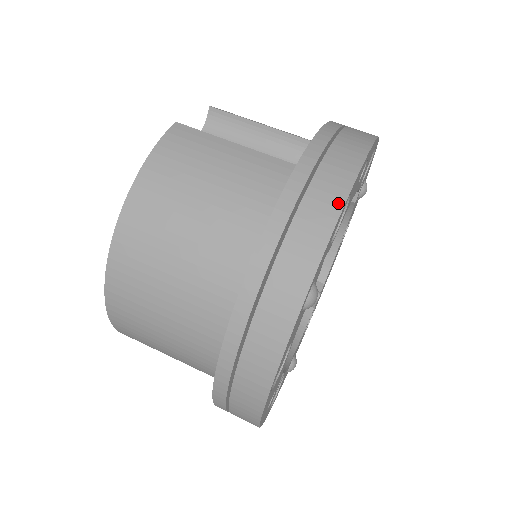
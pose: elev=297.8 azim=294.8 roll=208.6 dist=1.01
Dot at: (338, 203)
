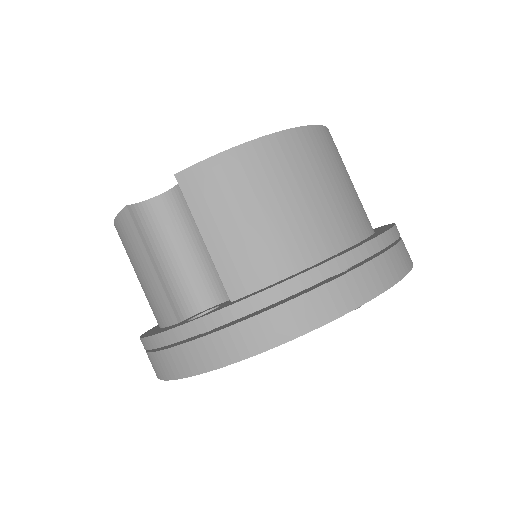
Dot at: (159, 375)
